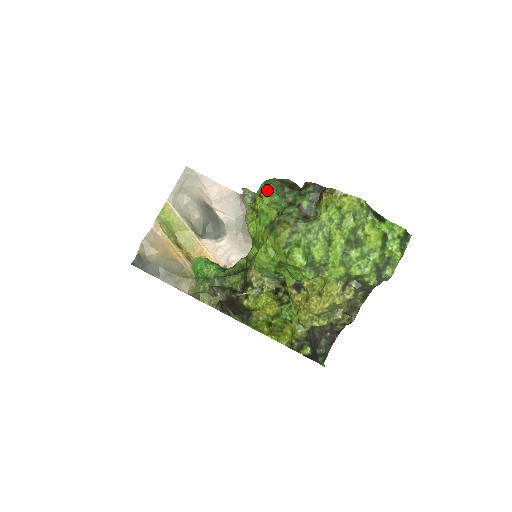
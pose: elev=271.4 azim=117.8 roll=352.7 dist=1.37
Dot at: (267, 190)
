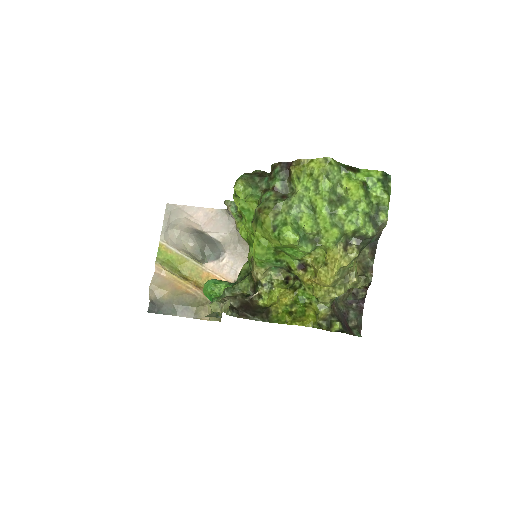
Dot at: (238, 186)
